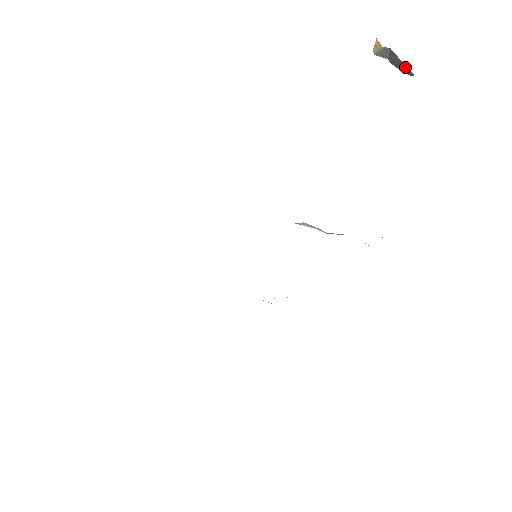
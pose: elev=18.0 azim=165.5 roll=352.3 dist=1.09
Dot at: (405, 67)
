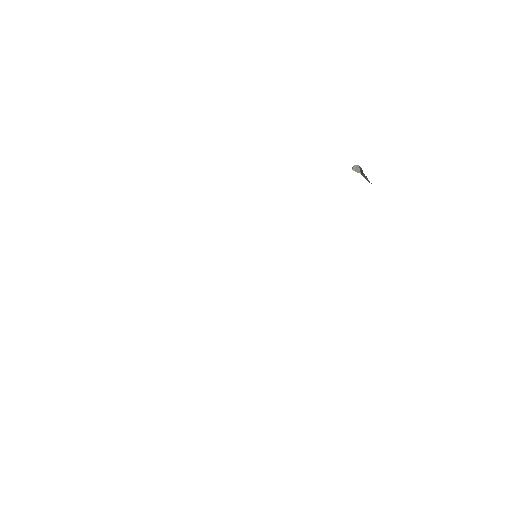
Dot at: (361, 169)
